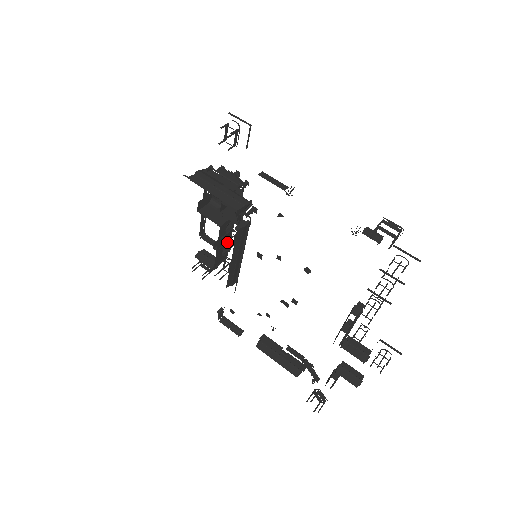
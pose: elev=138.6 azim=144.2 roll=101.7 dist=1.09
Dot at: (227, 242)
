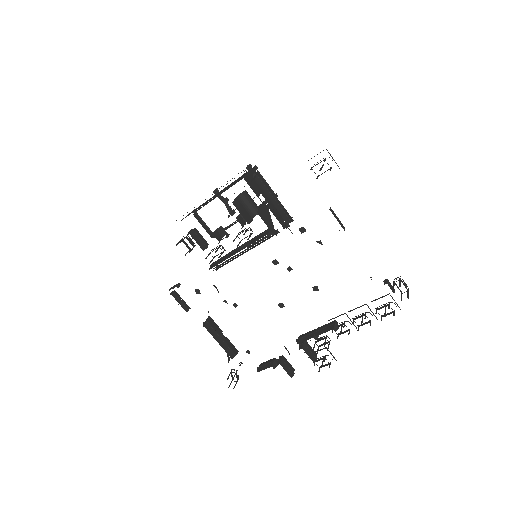
Dot at: (237, 236)
